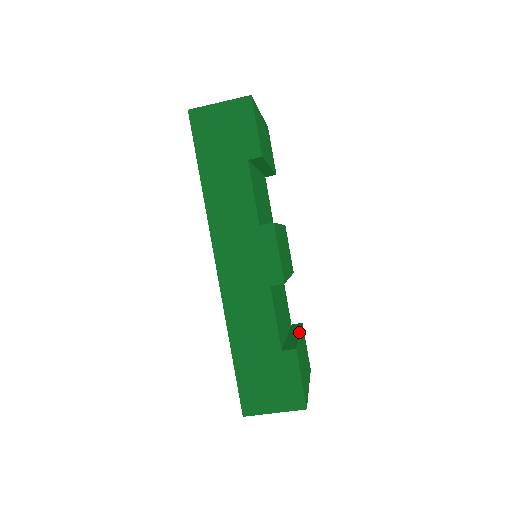
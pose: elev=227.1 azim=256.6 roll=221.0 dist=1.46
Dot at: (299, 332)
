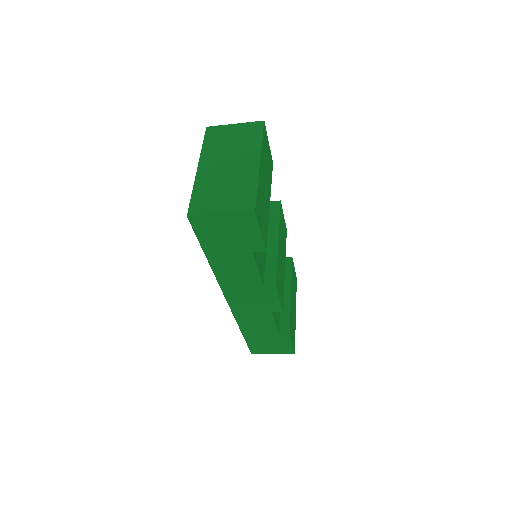
Dot at: (290, 288)
